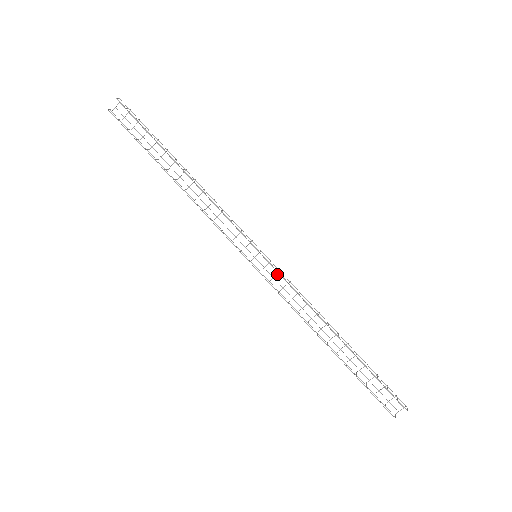
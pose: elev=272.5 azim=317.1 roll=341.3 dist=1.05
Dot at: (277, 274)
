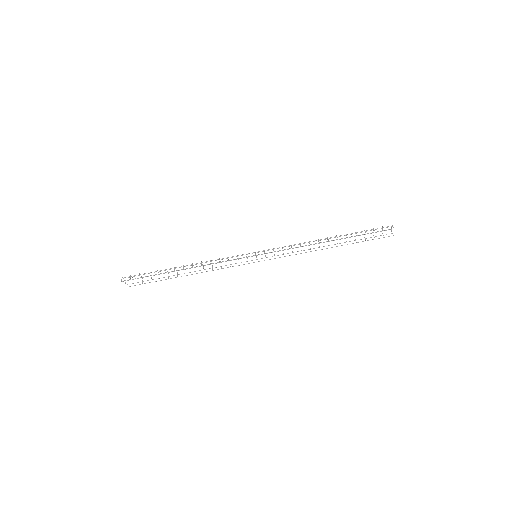
Dot at: occluded
